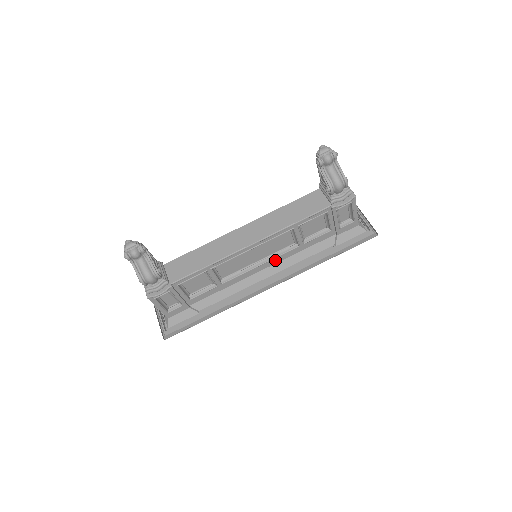
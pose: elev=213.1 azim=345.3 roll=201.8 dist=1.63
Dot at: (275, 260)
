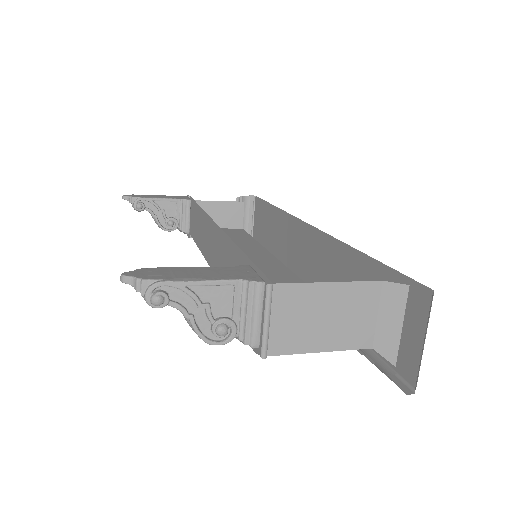
Dot at: occluded
